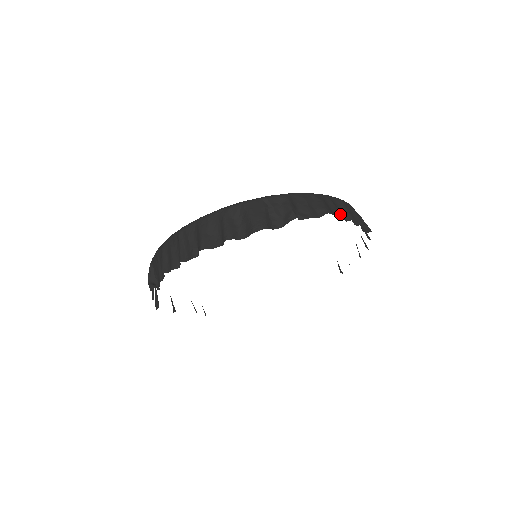
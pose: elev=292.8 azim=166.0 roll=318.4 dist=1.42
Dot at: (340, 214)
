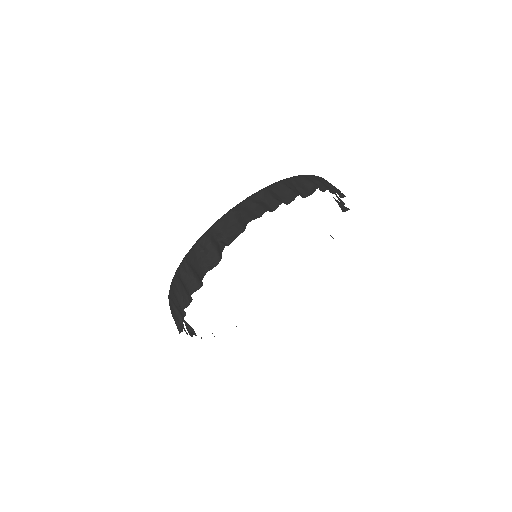
Dot at: (263, 212)
